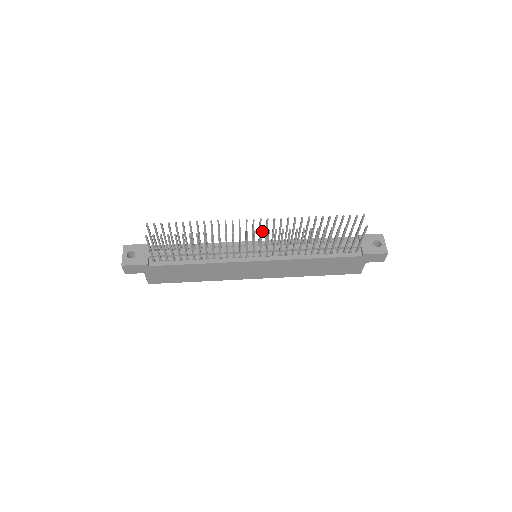
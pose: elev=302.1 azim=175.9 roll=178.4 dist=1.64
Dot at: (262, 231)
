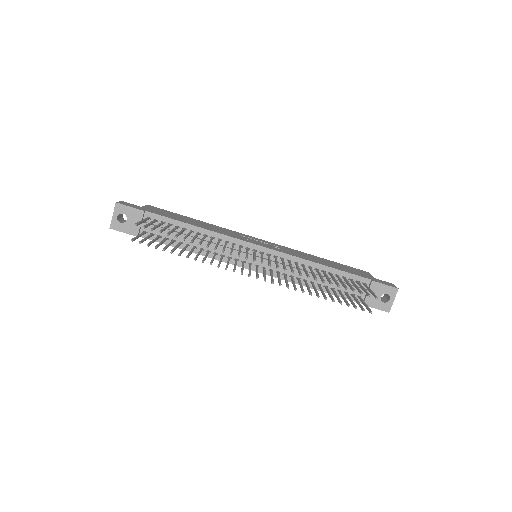
Dot at: occluded
